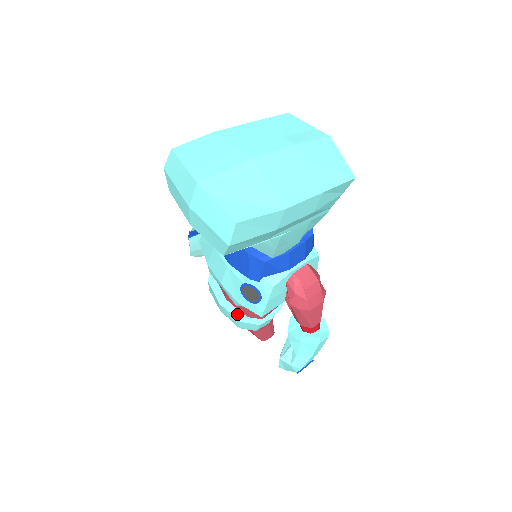
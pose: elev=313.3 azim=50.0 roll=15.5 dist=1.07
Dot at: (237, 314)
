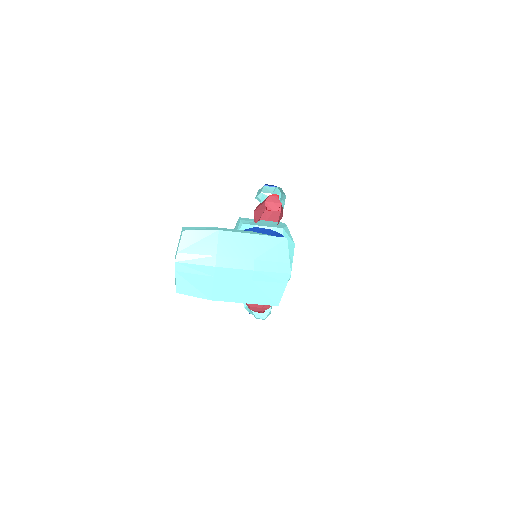
Dot at: occluded
